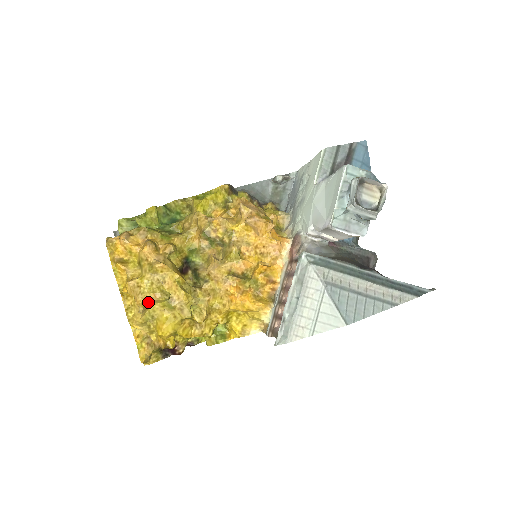
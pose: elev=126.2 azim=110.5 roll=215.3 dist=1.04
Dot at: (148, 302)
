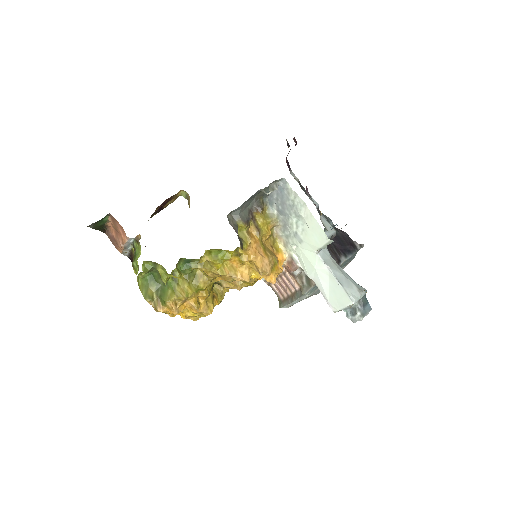
Dot at: occluded
